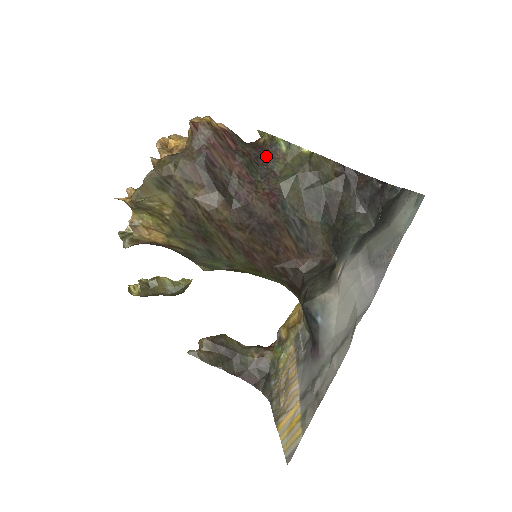
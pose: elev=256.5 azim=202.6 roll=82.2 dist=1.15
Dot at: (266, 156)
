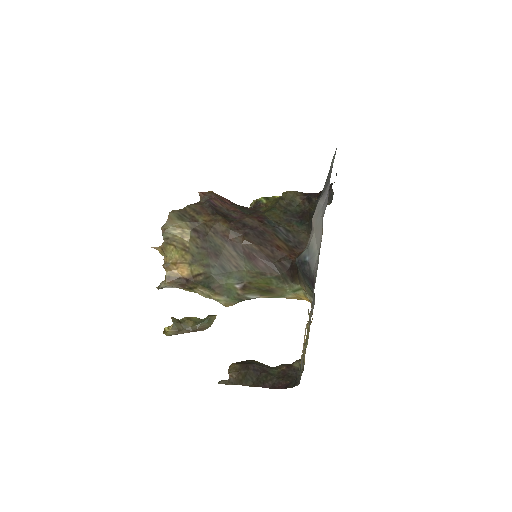
Dot at: (254, 208)
